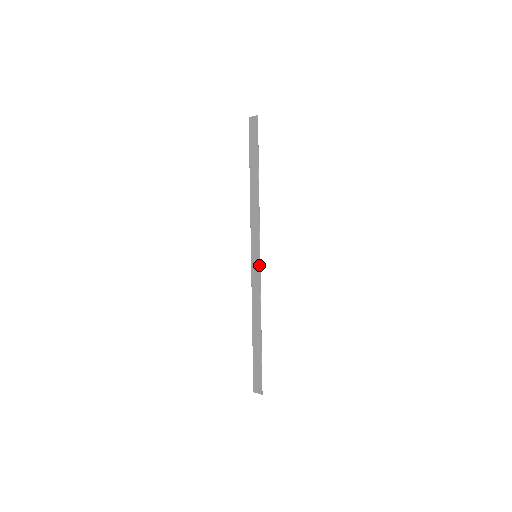
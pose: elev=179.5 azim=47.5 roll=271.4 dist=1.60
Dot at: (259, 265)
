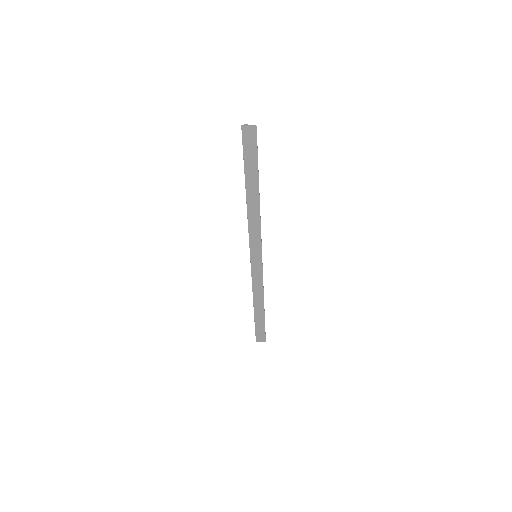
Dot at: (261, 264)
